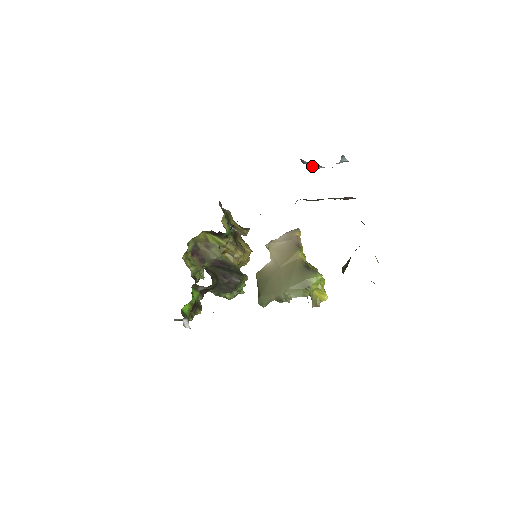
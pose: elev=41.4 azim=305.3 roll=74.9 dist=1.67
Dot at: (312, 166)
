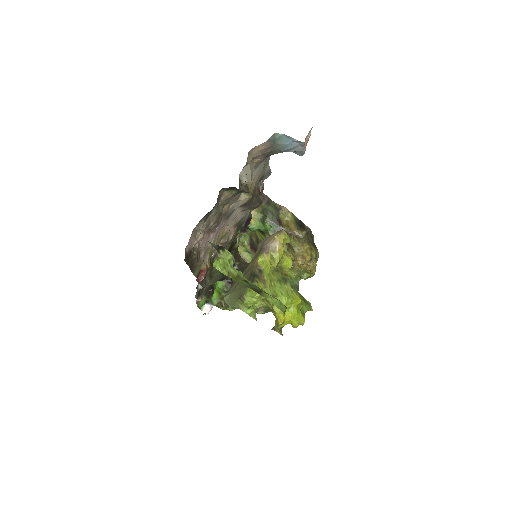
Dot at: occluded
